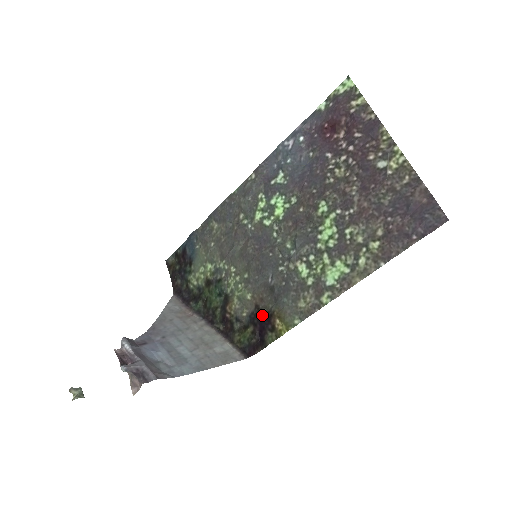
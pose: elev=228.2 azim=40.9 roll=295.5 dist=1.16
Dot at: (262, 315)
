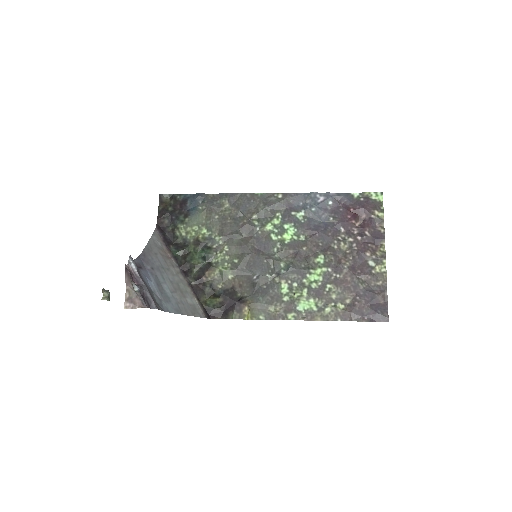
Dot at: (236, 296)
